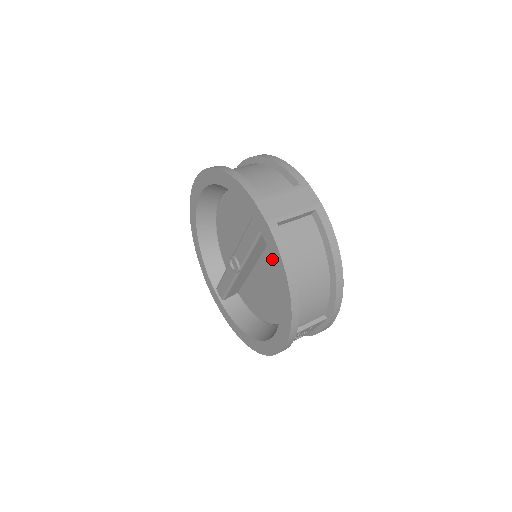
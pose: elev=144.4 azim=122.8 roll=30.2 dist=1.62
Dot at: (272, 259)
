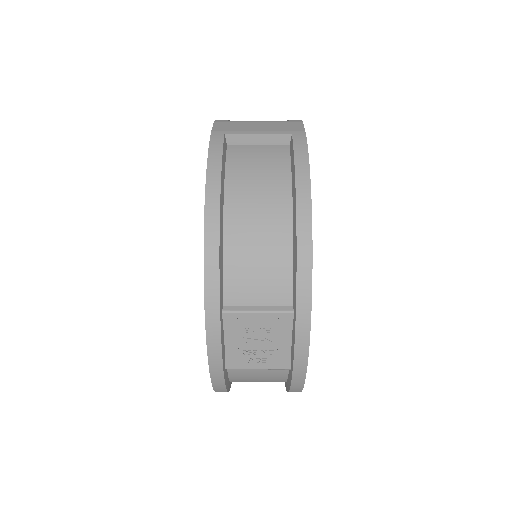
Dot at: occluded
